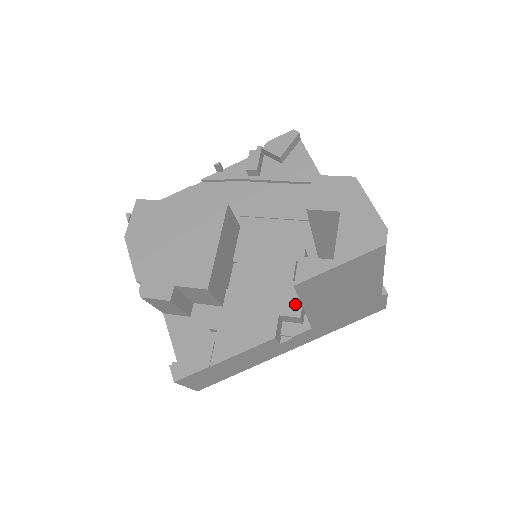
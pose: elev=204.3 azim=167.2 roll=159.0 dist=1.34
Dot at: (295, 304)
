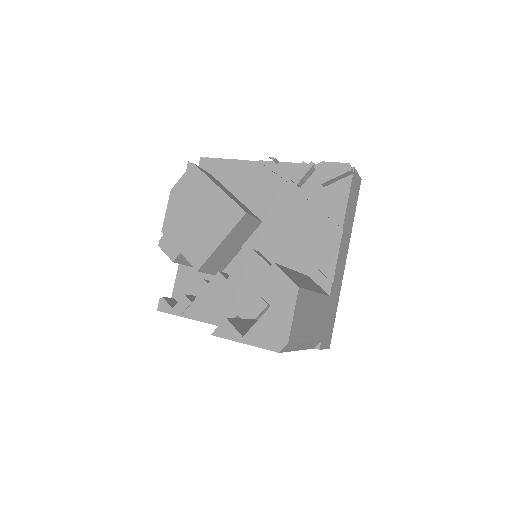
Dot at: (251, 315)
